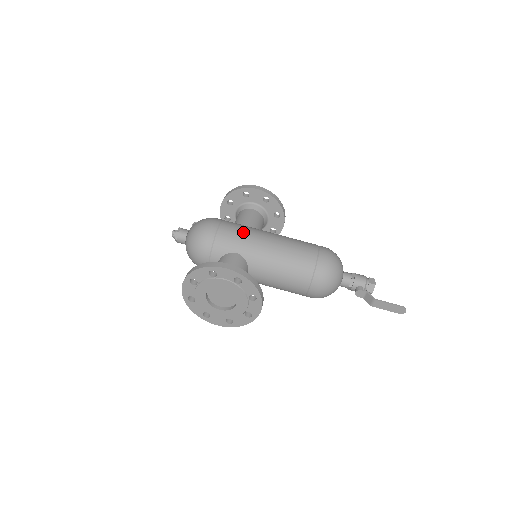
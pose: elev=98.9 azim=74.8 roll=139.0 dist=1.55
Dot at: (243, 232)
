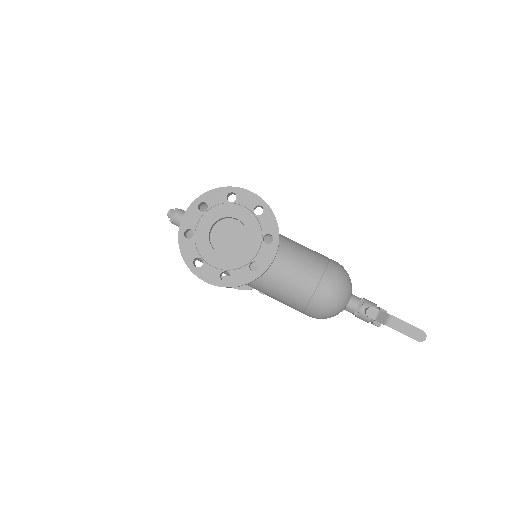
Dot at: occluded
